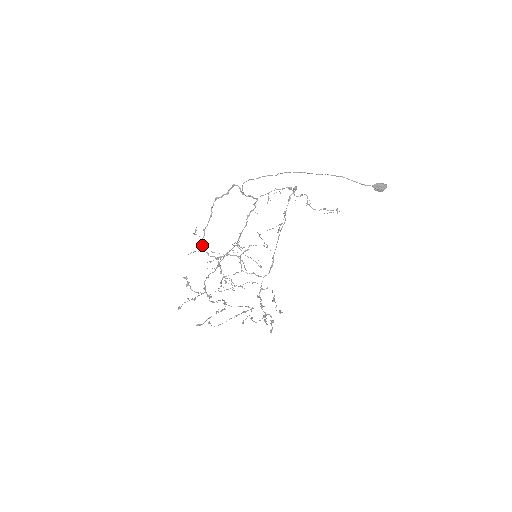
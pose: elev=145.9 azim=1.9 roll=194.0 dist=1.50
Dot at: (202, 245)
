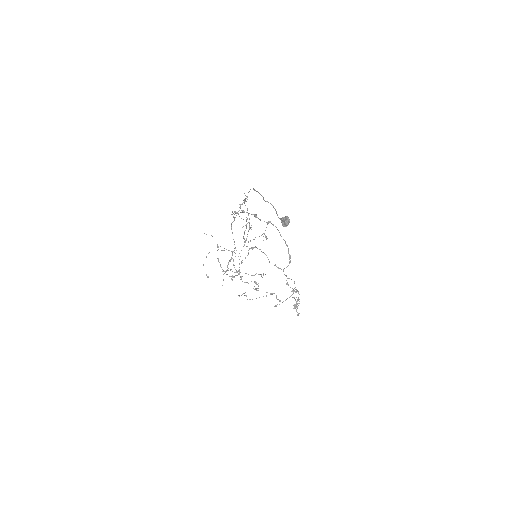
Dot at: occluded
